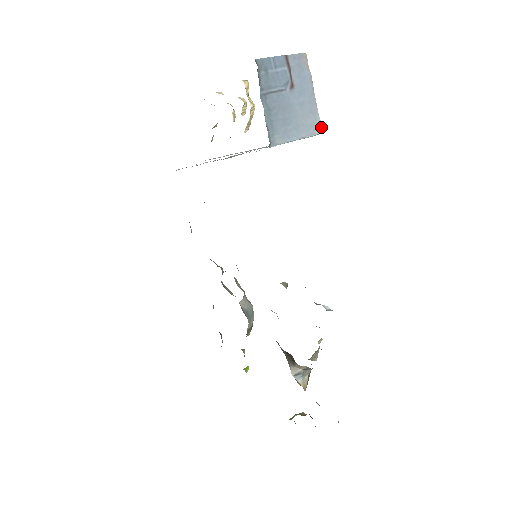
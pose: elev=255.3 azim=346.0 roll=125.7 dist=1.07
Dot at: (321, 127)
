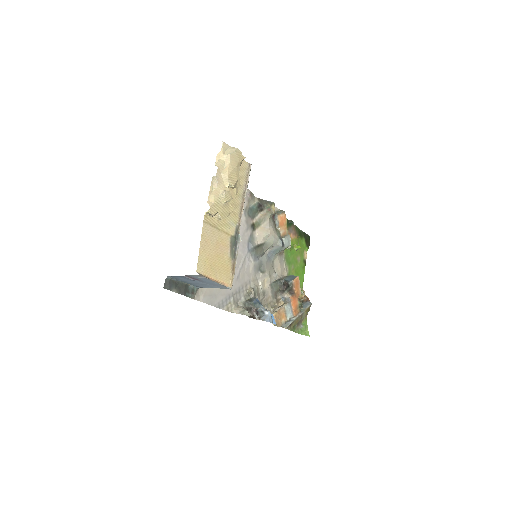
Dot at: (228, 288)
